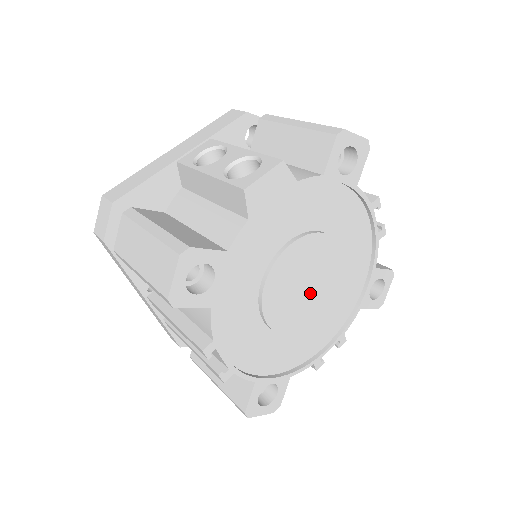
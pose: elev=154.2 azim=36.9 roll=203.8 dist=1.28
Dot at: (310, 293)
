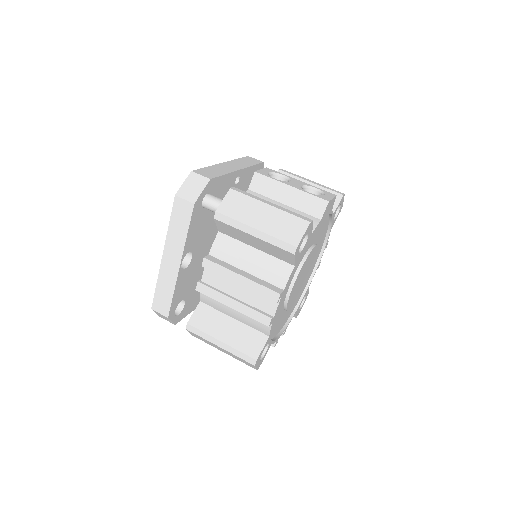
Dot at: (300, 285)
